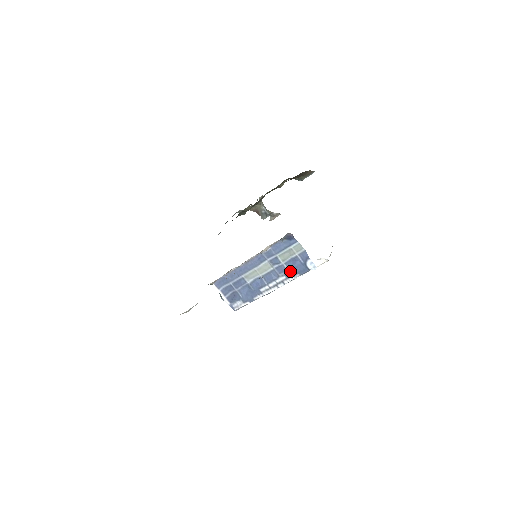
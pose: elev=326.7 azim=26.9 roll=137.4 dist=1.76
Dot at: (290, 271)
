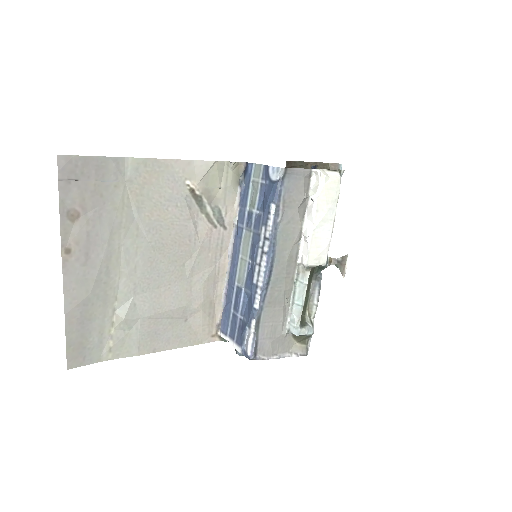
Dot at: (263, 211)
